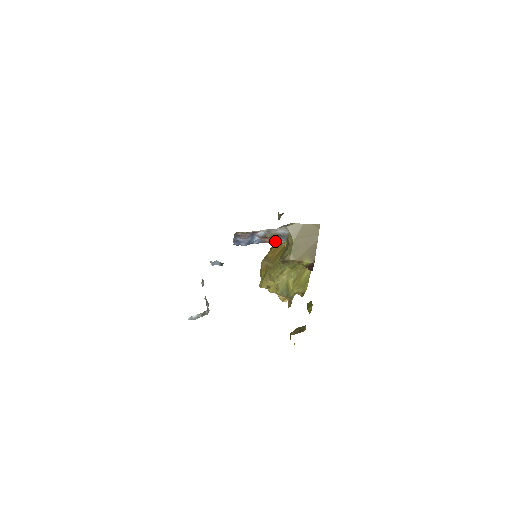
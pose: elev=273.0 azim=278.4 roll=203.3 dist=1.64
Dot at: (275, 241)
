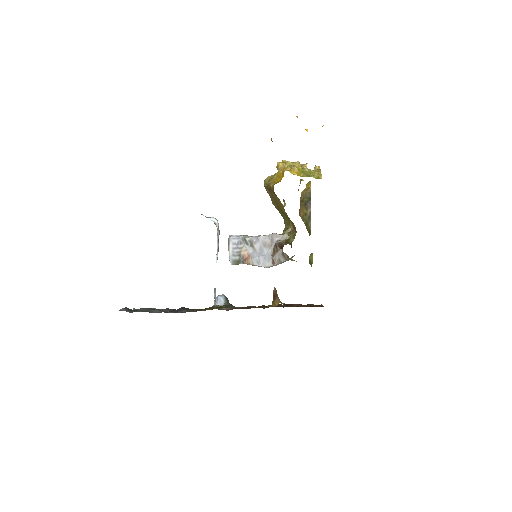
Dot at: occluded
